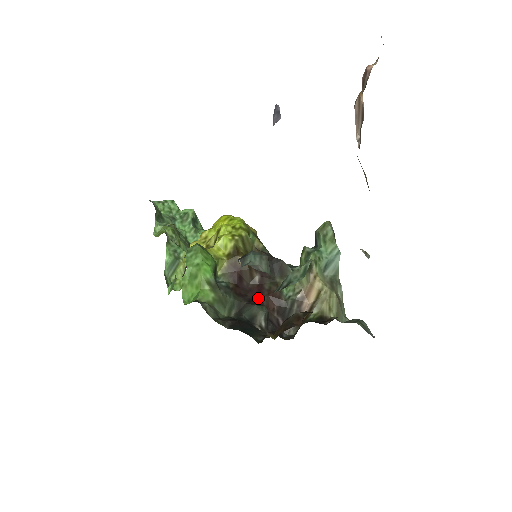
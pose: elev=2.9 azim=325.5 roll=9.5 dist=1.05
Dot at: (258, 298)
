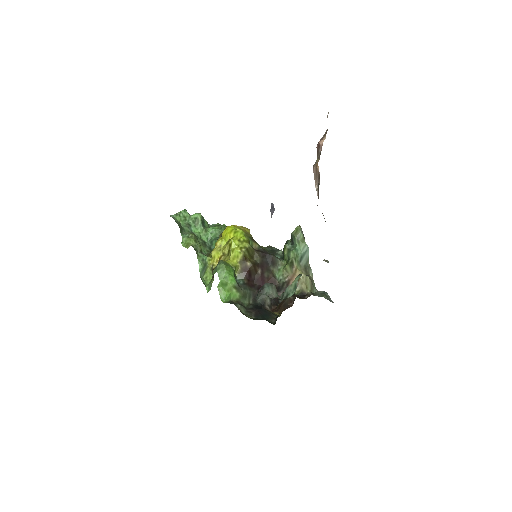
Dot at: (262, 285)
